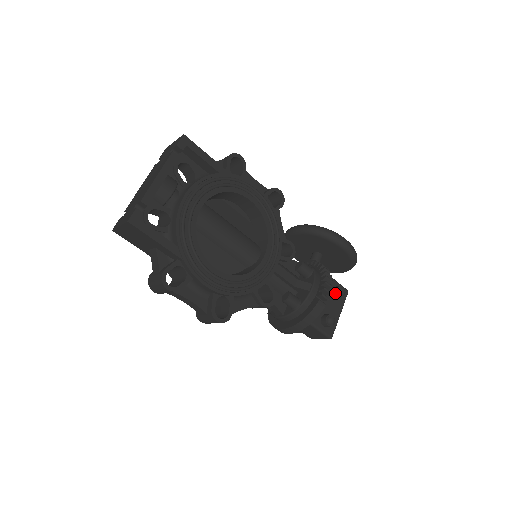
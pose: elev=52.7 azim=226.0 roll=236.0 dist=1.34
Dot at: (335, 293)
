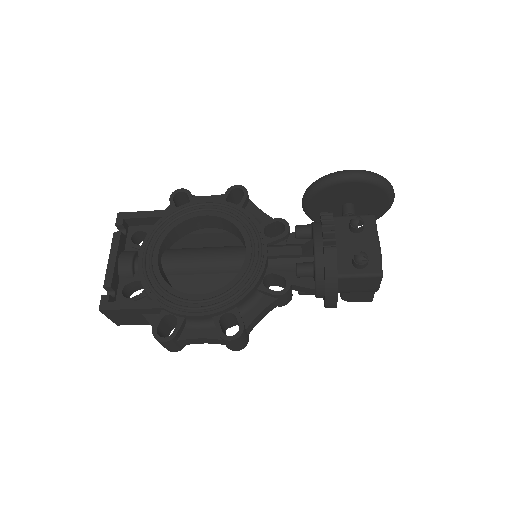
Dot at: (351, 228)
